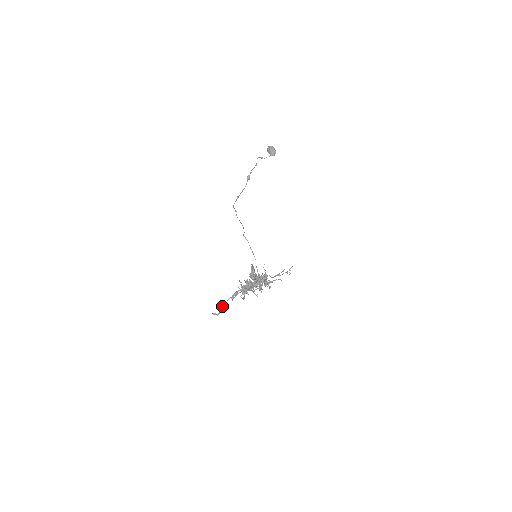
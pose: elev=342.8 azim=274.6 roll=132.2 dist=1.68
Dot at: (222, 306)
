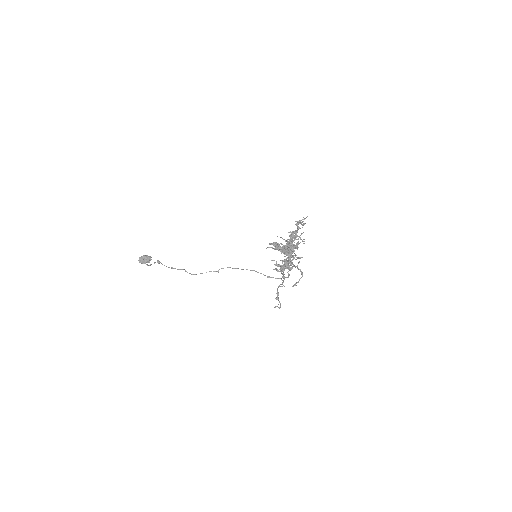
Dot at: occluded
